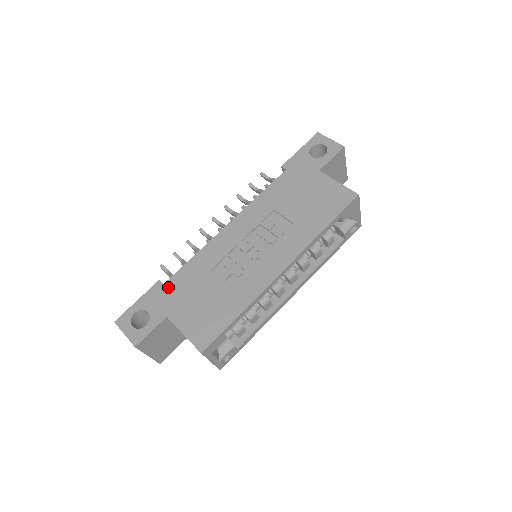
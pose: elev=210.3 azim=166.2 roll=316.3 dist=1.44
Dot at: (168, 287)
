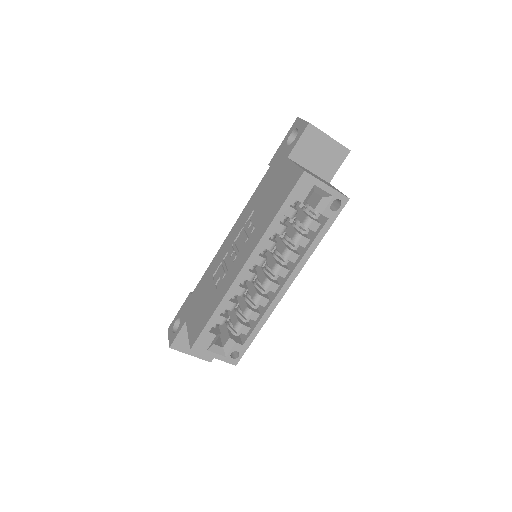
Dot at: (192, 297)
